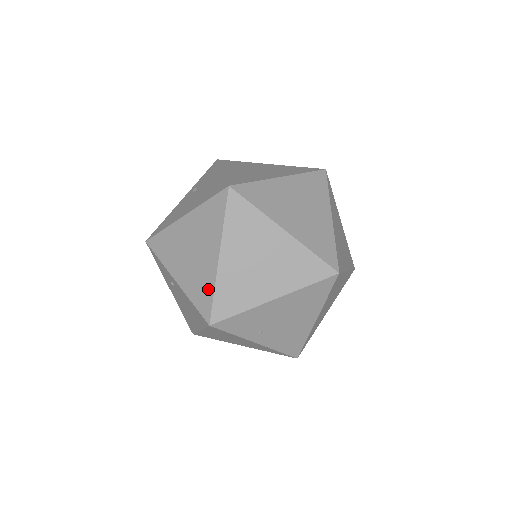
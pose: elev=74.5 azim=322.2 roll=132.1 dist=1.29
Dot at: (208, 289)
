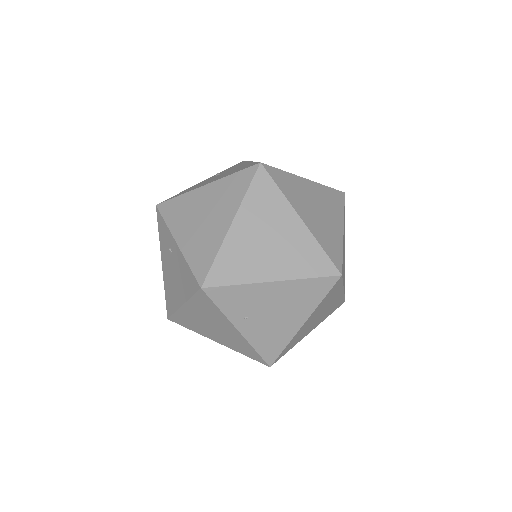
Dot at: (210, 253)
